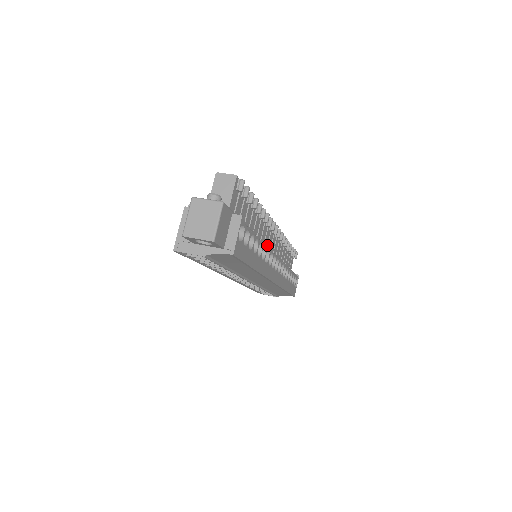
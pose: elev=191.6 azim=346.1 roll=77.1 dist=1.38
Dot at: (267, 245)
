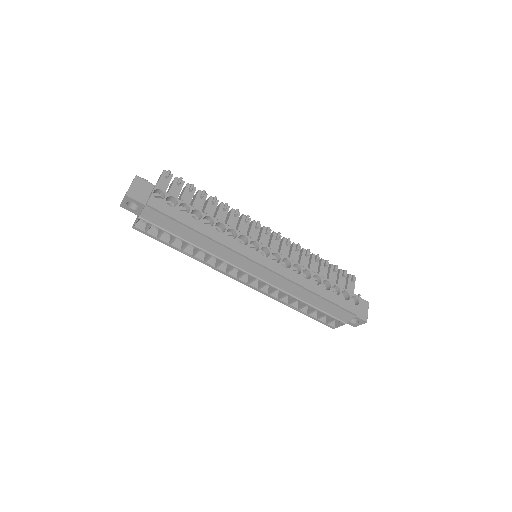
Dot at: occluded
